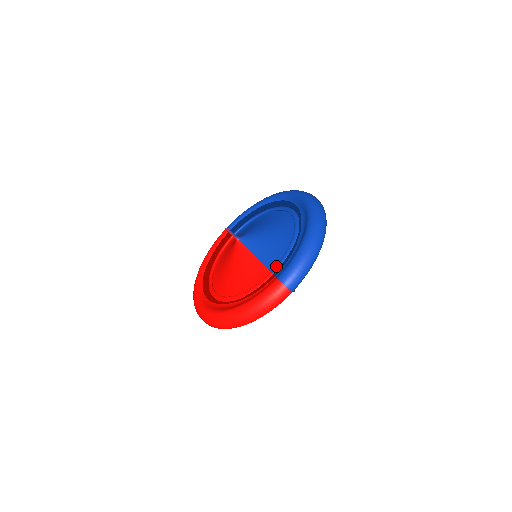
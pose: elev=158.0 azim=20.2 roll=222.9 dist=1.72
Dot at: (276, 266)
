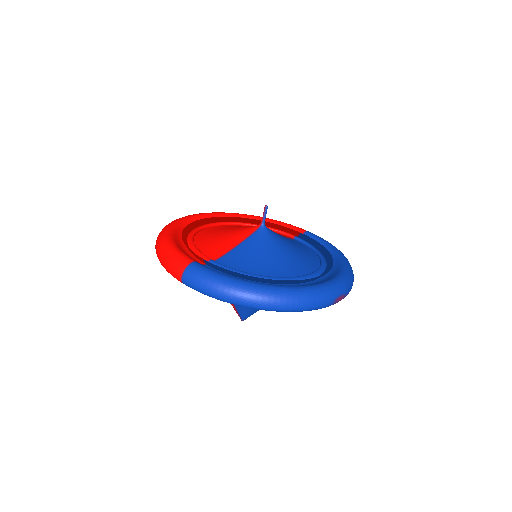
Dot at: occluded
